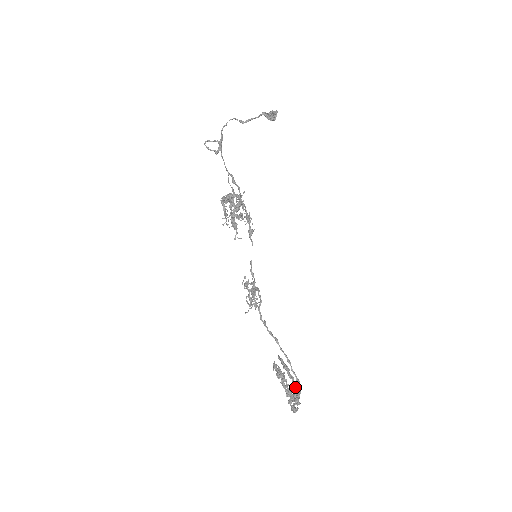
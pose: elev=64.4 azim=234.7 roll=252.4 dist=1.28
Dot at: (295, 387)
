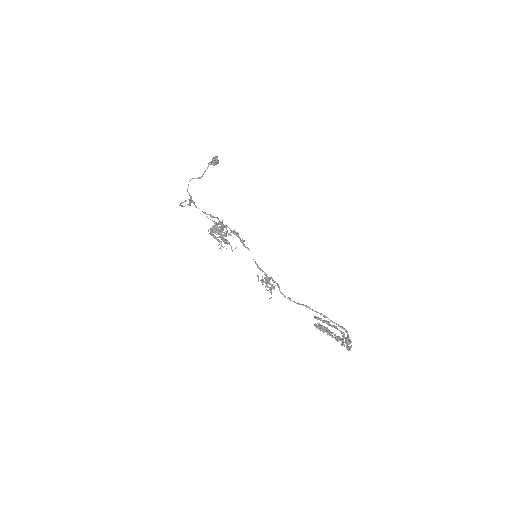
Dot at: (341, 332)
